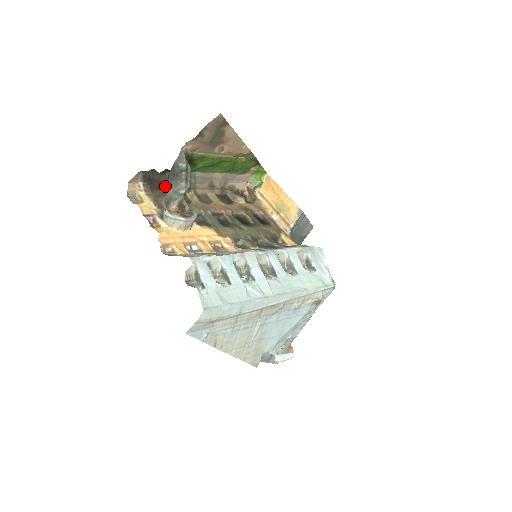
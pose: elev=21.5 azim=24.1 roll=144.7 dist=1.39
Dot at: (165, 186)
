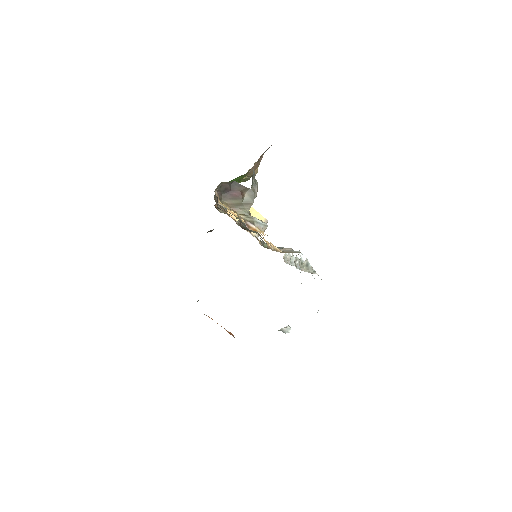
Dot at: (248, 197)
